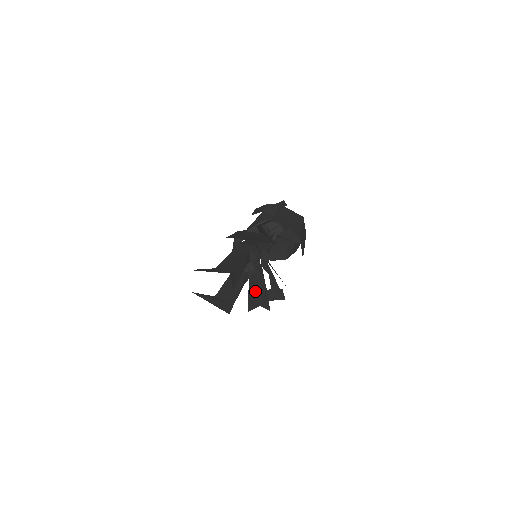
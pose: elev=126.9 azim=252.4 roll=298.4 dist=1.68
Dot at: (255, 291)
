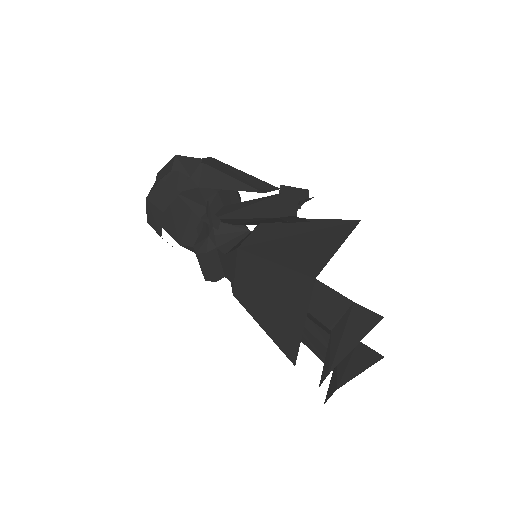
Dot at: occluded
